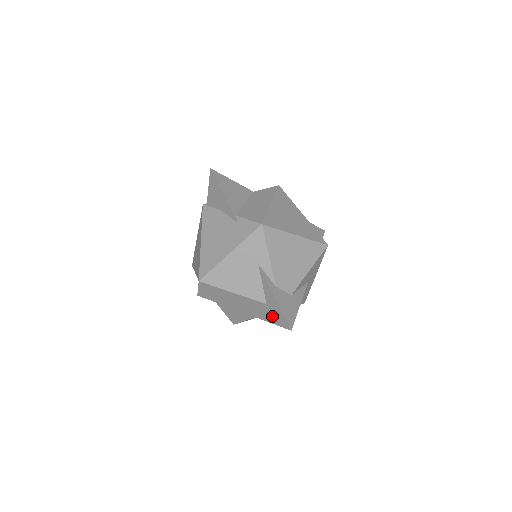
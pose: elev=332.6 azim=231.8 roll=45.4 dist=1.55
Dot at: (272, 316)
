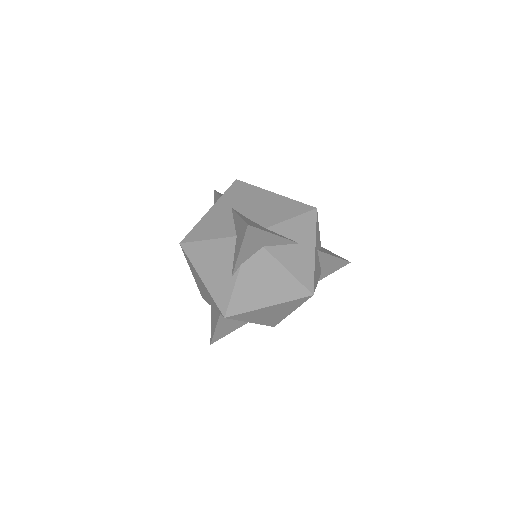
Dot at: (239, 240)
